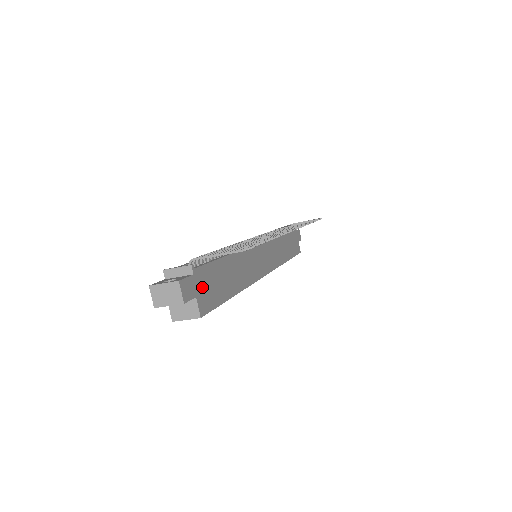
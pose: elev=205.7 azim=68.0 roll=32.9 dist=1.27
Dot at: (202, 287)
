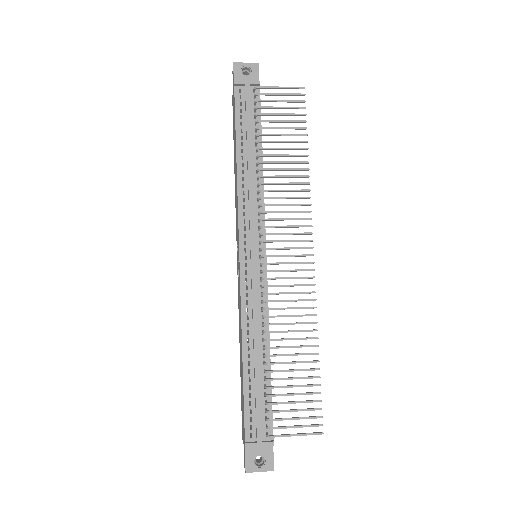
Dot at: occluded
